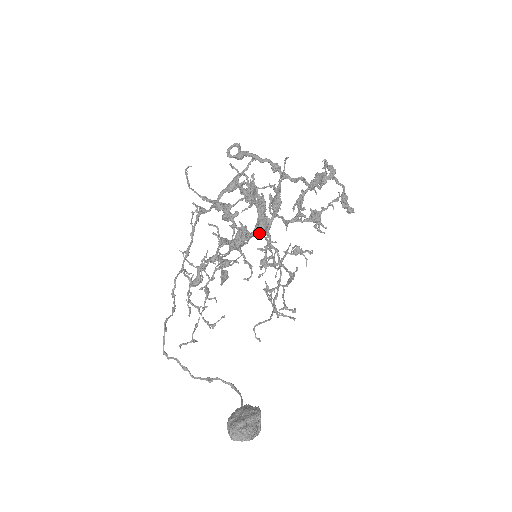
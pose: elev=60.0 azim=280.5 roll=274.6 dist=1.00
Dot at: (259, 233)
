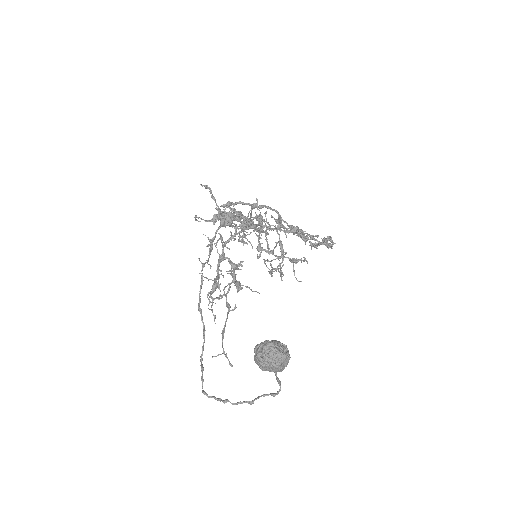
Dot at: occluded
